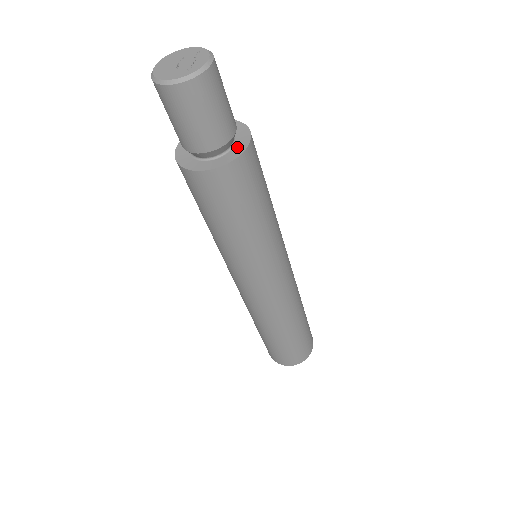
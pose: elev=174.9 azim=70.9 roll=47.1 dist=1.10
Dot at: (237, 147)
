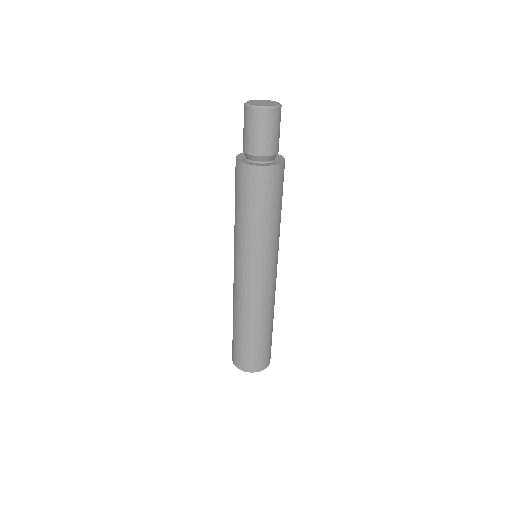
Dot at: (269, 164)
